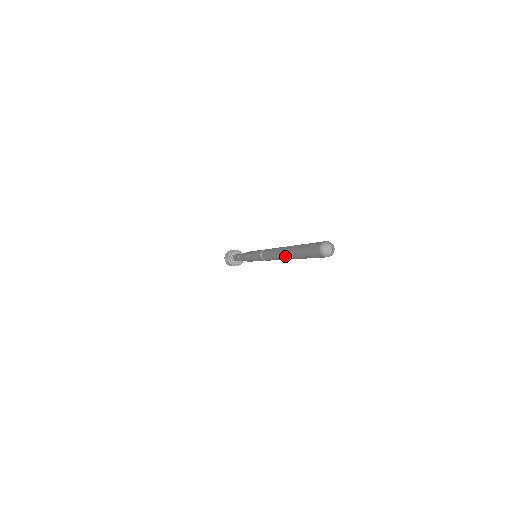
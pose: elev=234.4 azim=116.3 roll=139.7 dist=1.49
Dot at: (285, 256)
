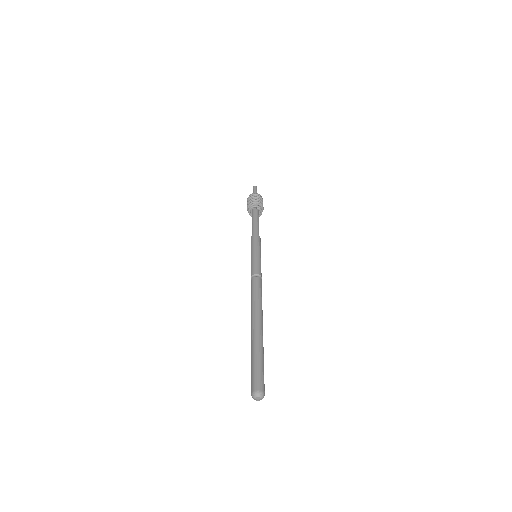
Dot at: occluded
